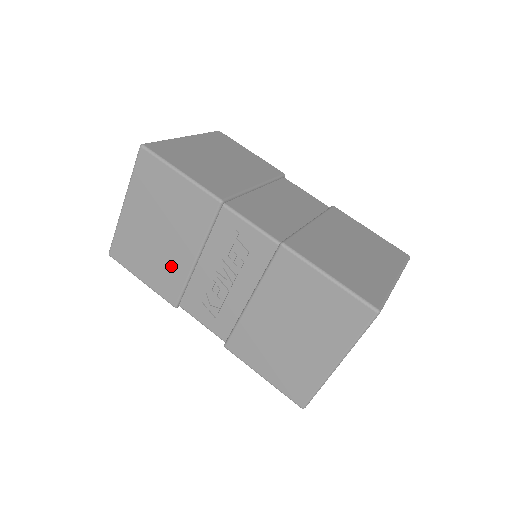
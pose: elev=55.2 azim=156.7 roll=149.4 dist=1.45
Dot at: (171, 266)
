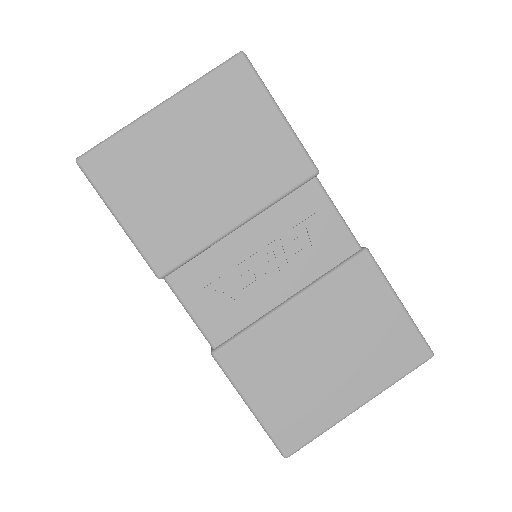
Dot at: (191, 219)
